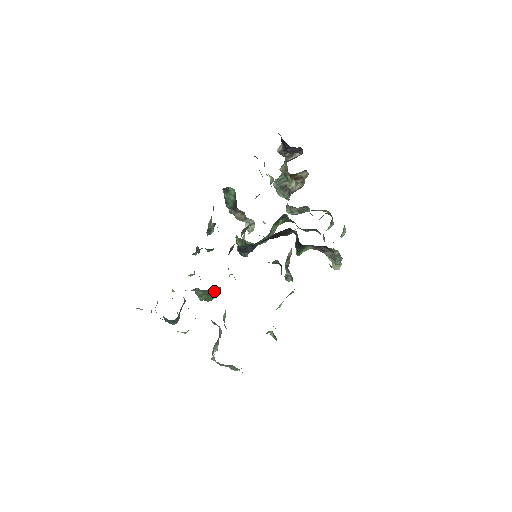
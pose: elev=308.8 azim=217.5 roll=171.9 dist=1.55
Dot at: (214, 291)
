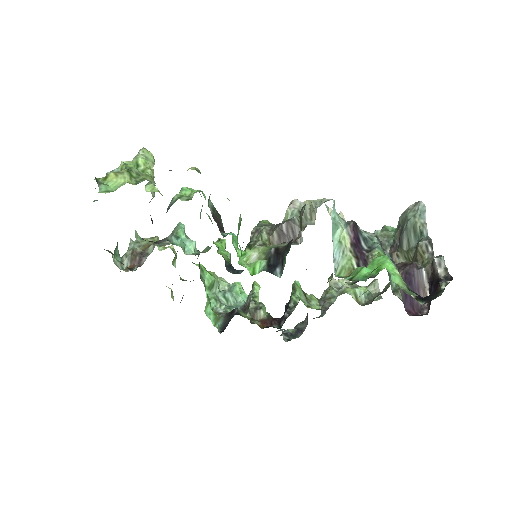
Dot at: occluded
